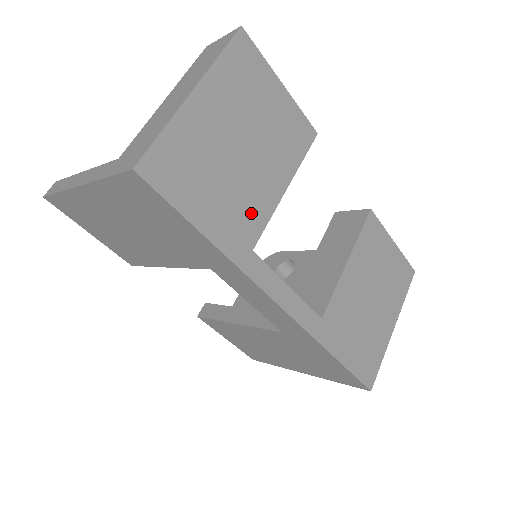
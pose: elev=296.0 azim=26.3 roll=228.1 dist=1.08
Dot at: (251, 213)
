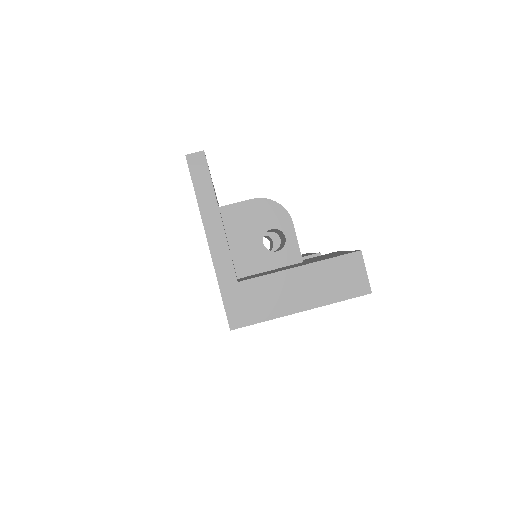
Dot at: occluded
